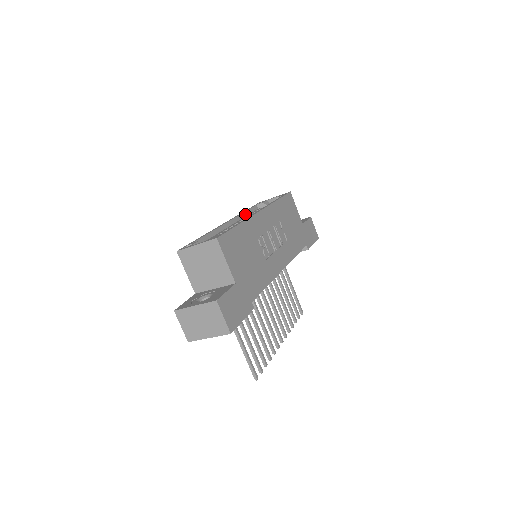
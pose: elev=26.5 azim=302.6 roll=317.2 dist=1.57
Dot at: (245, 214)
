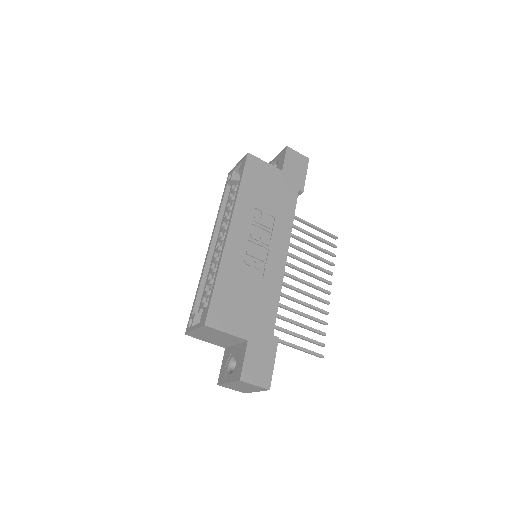
Dot at: (222, 212)
